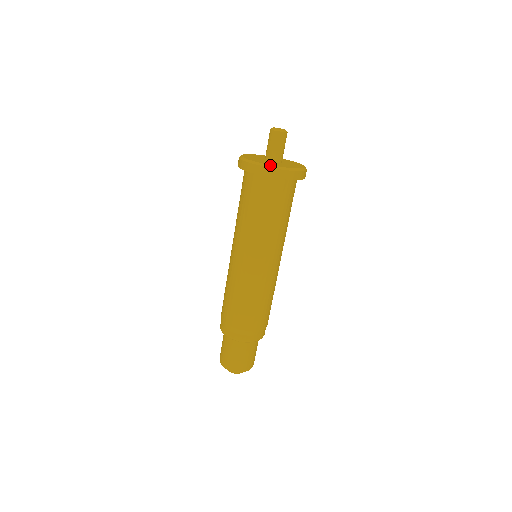
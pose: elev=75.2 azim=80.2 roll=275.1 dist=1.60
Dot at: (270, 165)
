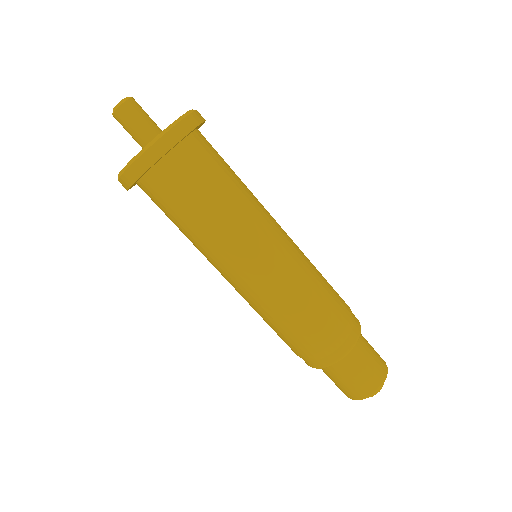
Dot at: (148, 144)
